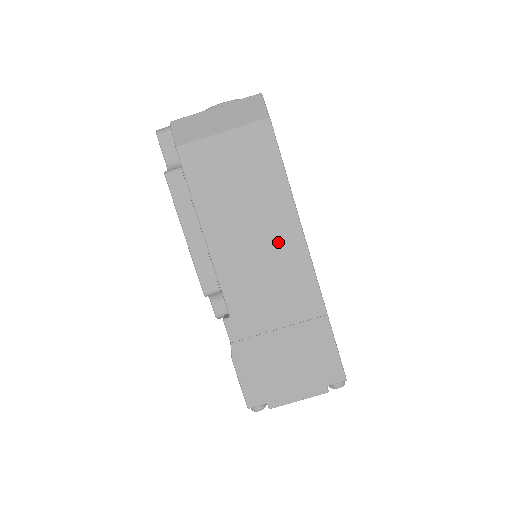
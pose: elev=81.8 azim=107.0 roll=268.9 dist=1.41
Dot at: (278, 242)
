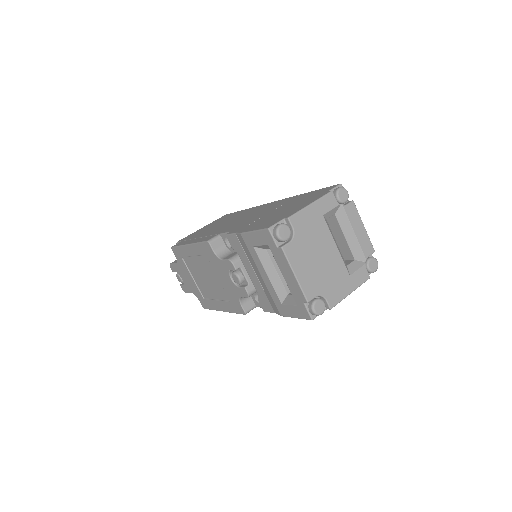
Dot at: occluded
